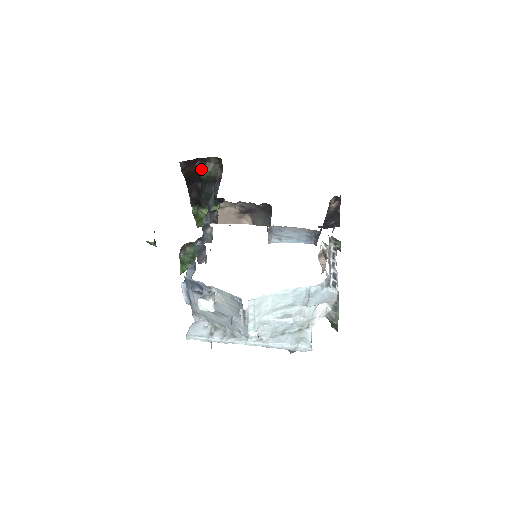
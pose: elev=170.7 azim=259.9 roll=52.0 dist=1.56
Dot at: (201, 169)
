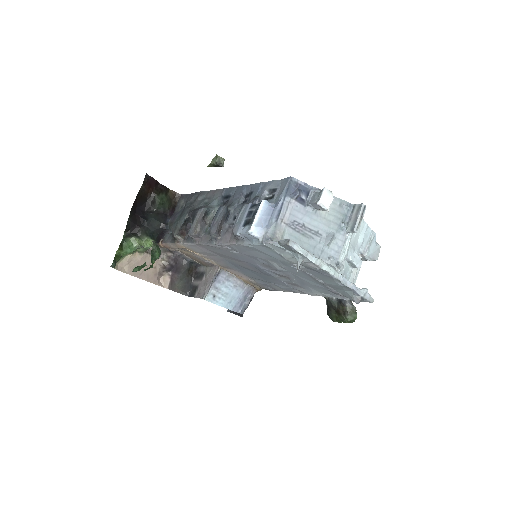
Dot at: (159, 193)
